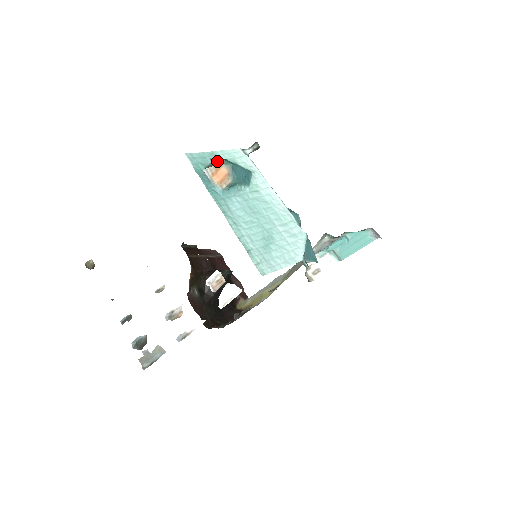
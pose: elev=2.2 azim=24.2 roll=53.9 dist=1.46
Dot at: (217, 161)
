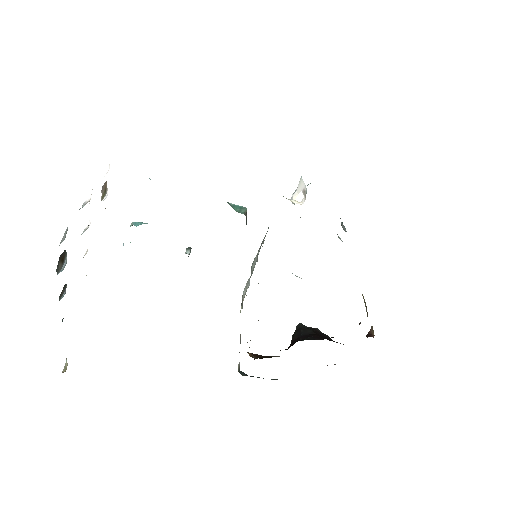
Dot at: occluded
